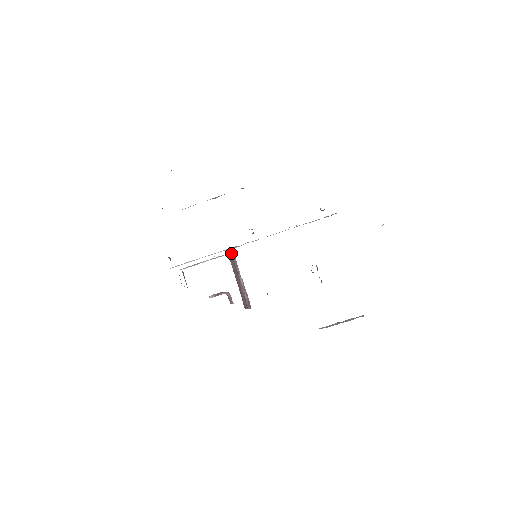
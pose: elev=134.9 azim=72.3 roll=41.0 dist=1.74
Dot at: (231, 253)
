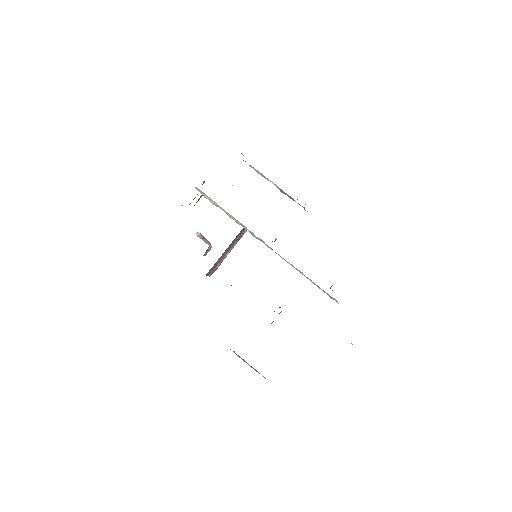
Dot at: (245, 229)
